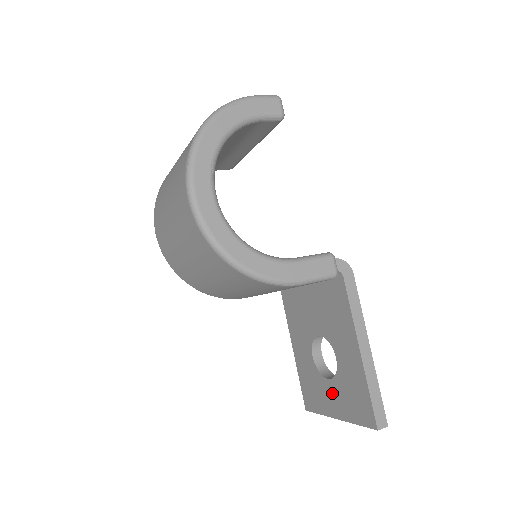
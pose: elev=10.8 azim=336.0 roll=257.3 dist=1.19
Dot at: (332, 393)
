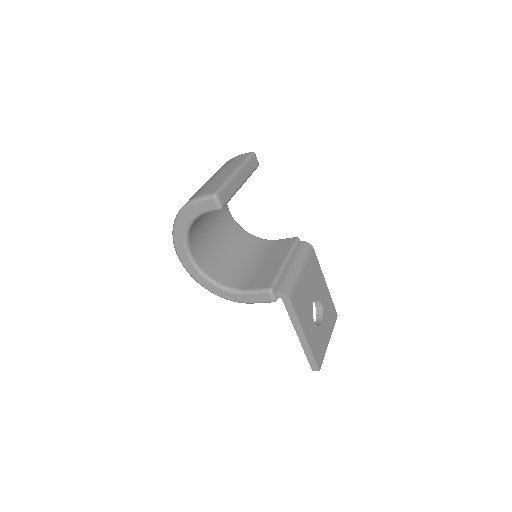
Dot at: occluded
